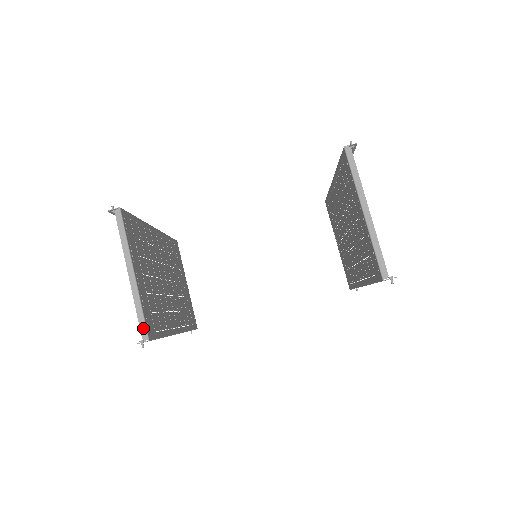
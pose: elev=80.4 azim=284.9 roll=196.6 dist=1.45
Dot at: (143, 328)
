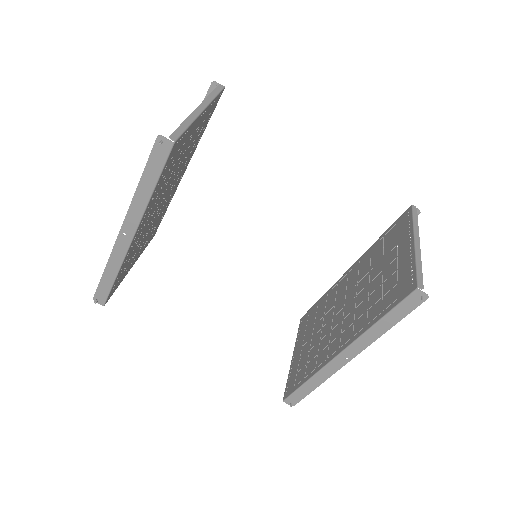
Dot at: (178, 133)
